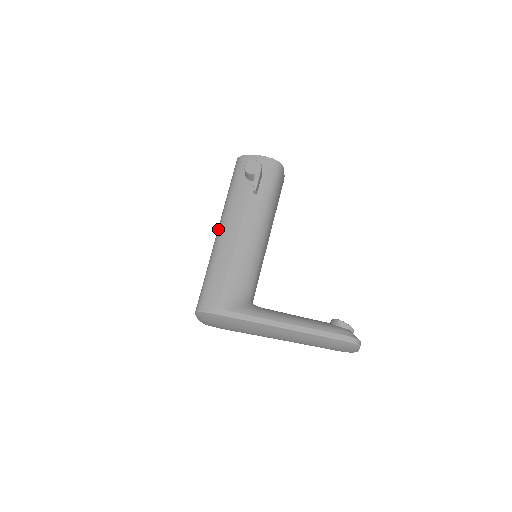
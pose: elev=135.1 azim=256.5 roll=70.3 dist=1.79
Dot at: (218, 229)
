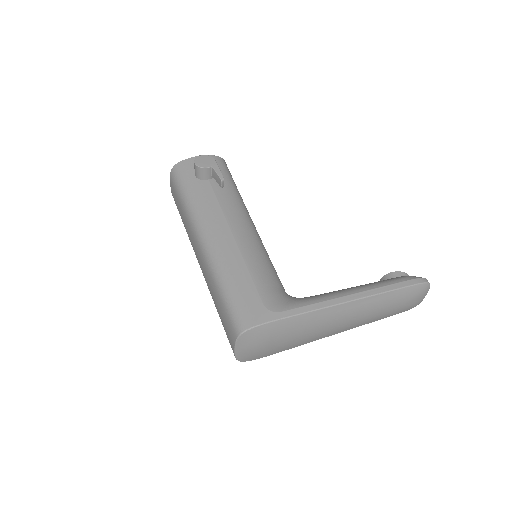
Dot at: (200, 239)
